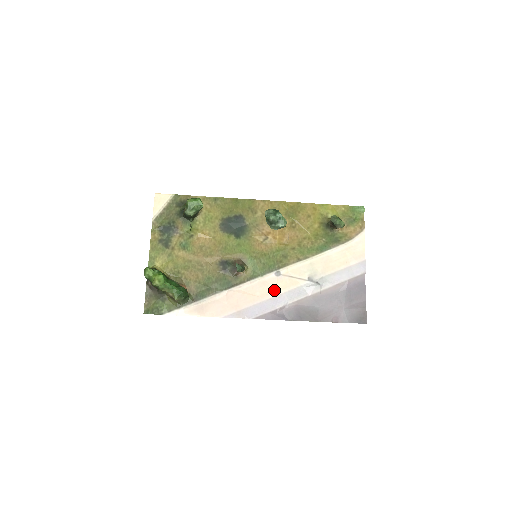
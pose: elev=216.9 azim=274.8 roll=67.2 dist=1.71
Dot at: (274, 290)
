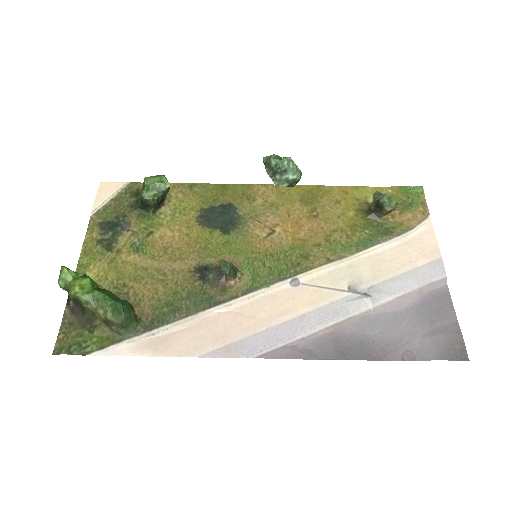
Dot at: (290, 308)
